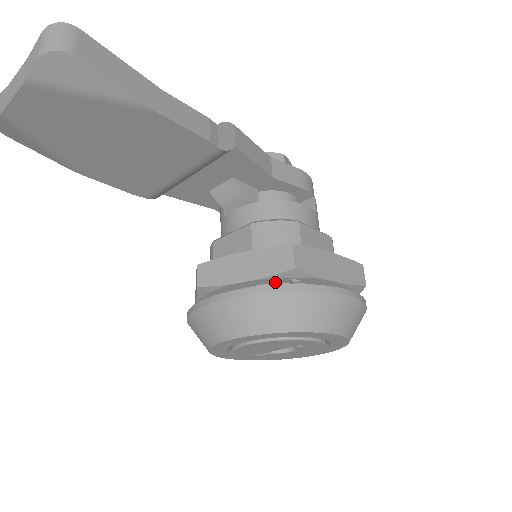
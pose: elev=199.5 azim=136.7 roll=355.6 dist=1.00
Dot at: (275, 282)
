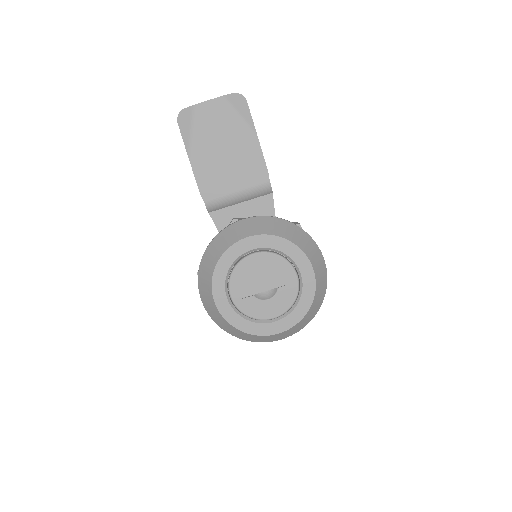
Dot at: occluded
